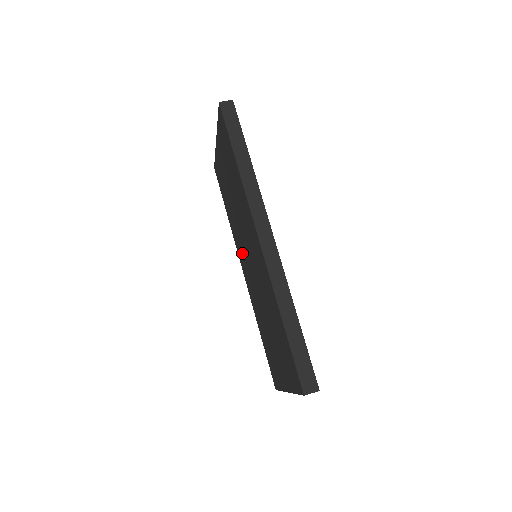
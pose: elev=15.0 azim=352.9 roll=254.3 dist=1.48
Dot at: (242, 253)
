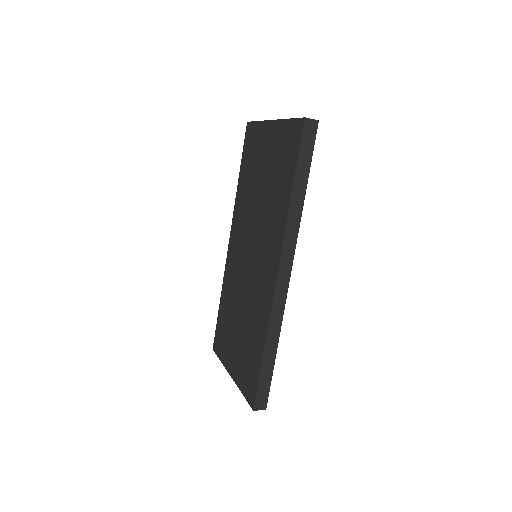
Dot at: (240, 234)
